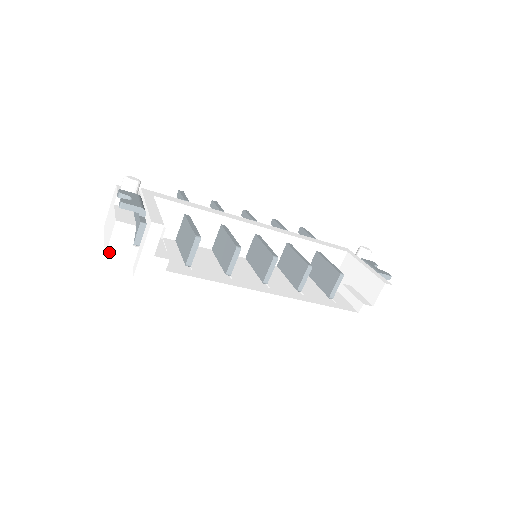
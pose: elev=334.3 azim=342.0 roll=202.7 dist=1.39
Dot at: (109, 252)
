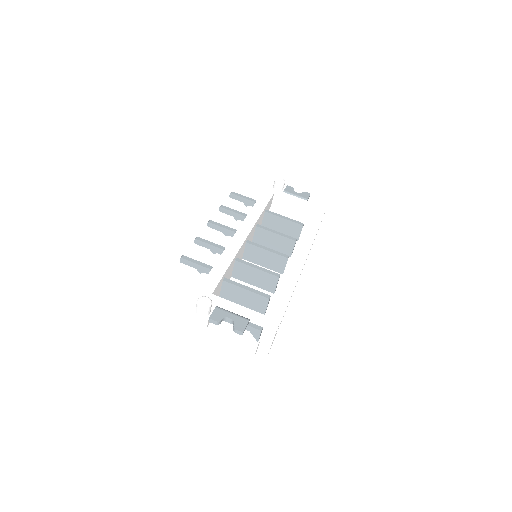
Dot at: (242, 358)
